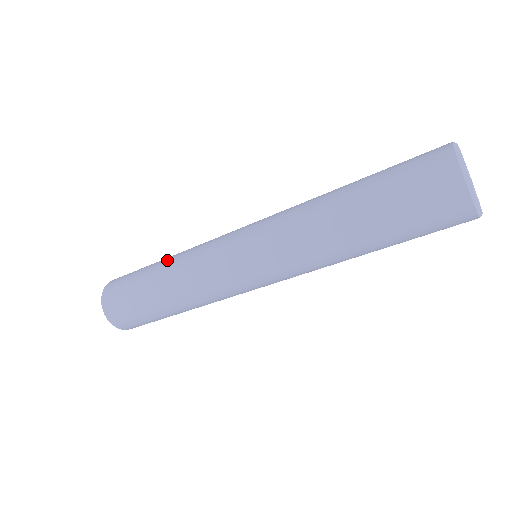
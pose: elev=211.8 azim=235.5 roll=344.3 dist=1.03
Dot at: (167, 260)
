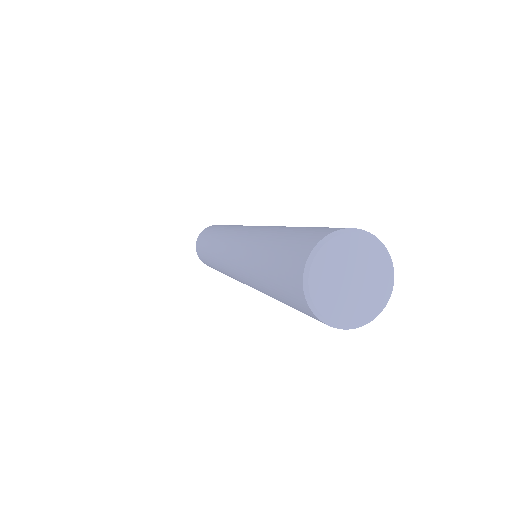
Dot at: (230, 225)
